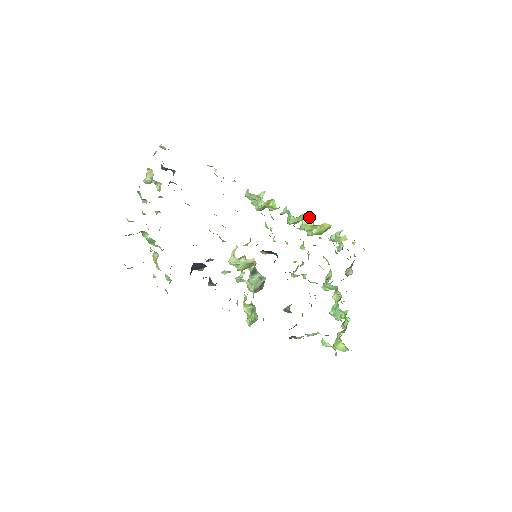
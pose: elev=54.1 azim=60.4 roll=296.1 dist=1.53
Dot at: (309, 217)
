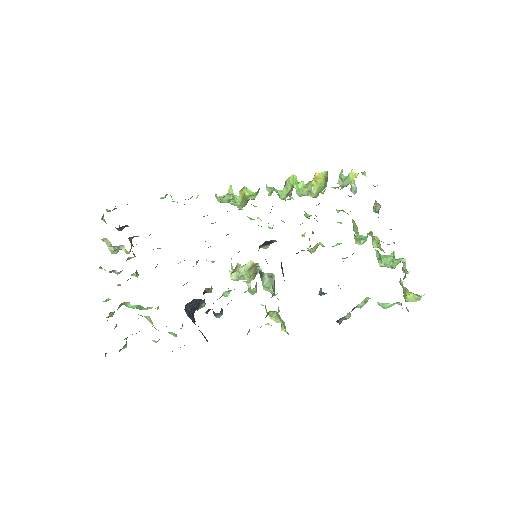
Dot at: (296, 179)
